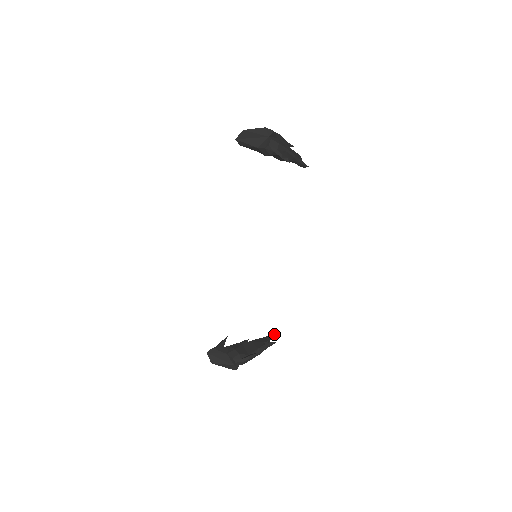
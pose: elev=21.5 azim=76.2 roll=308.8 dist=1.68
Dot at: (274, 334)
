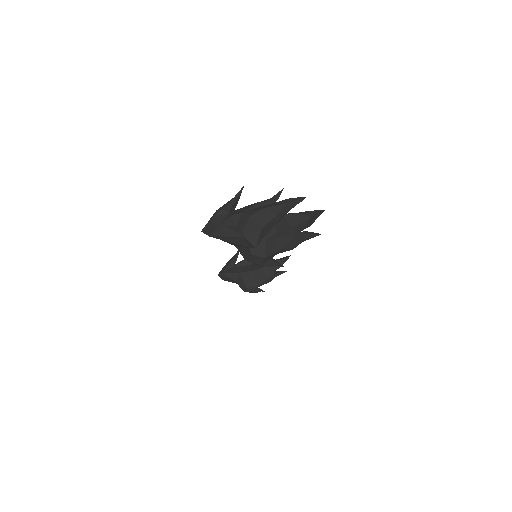
Dot at: (288, 258)
